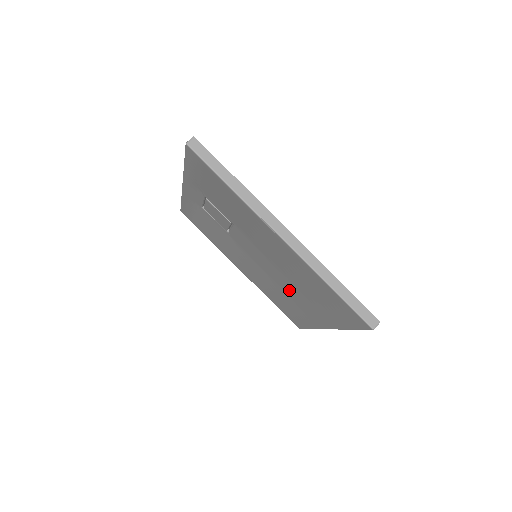
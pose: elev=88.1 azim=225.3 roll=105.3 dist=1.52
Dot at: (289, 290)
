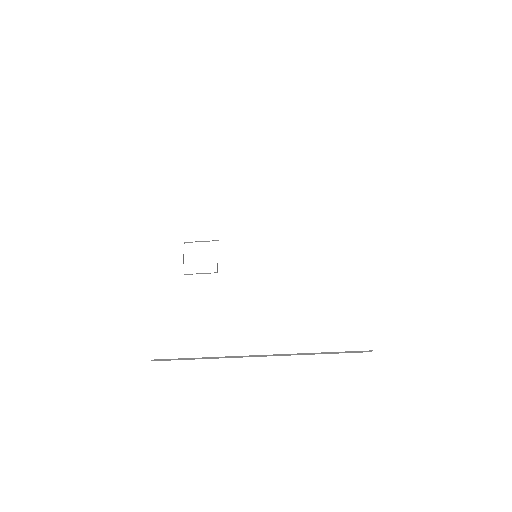
Dot at: occluded
